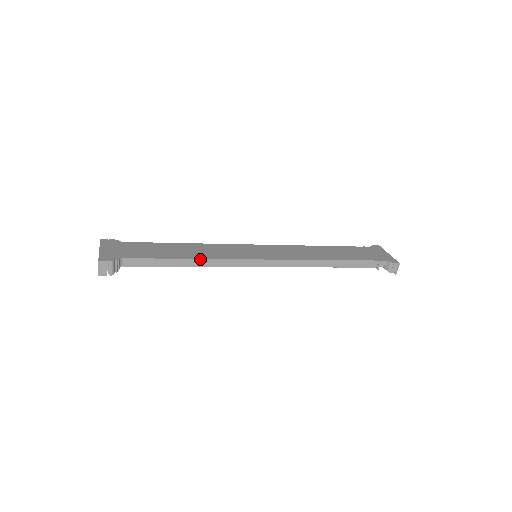
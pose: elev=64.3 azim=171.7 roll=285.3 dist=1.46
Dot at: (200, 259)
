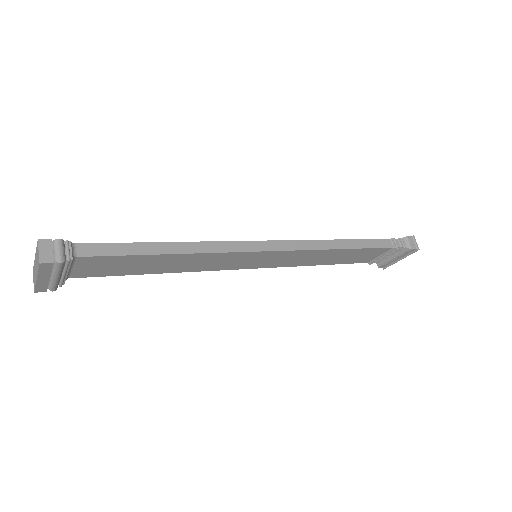
Dot at: (188, 242)
